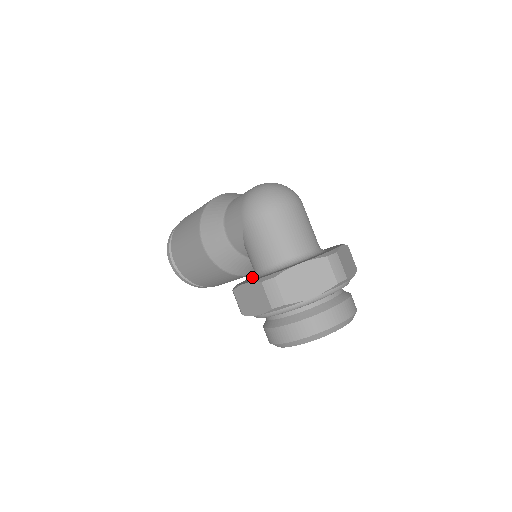
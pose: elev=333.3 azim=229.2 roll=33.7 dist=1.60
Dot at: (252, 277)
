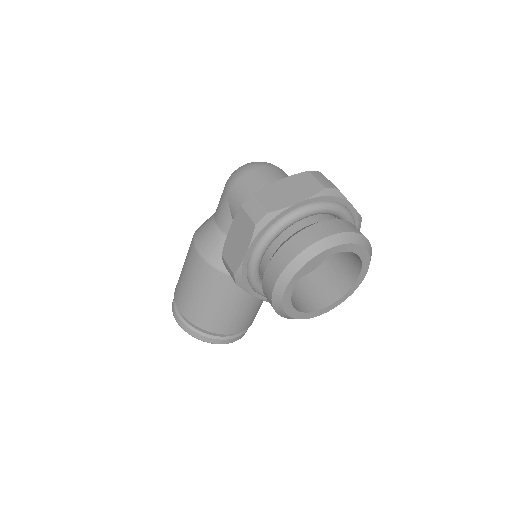
Dot at: occluded
